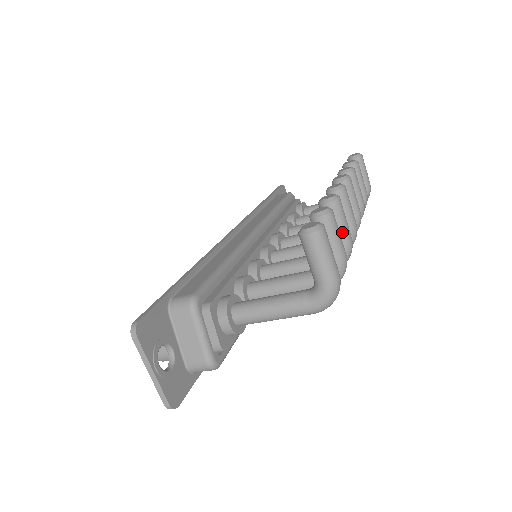
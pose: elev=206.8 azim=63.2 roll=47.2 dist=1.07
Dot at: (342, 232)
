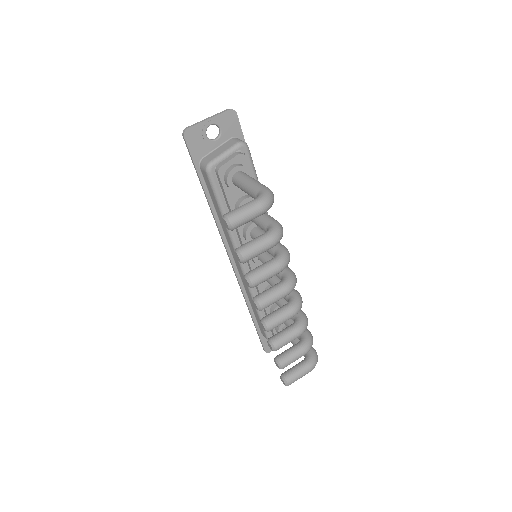
Dot at: occluded
